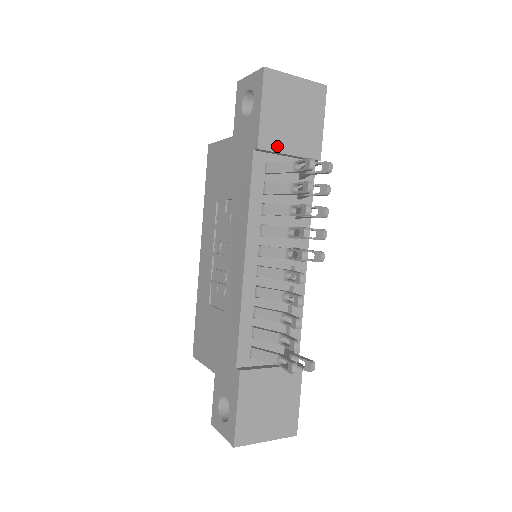
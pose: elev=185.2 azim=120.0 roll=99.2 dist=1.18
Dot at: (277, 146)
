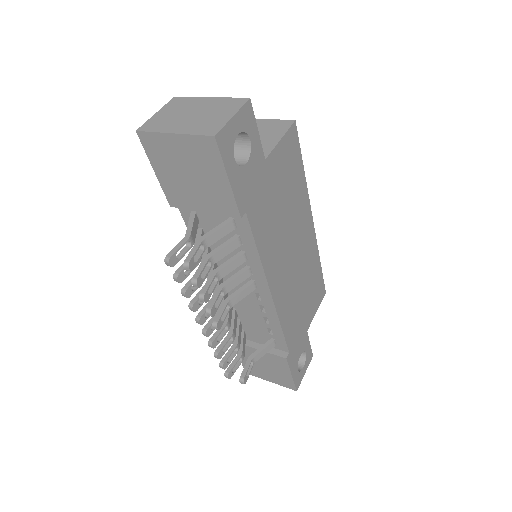
Dot at: (187, 204)
